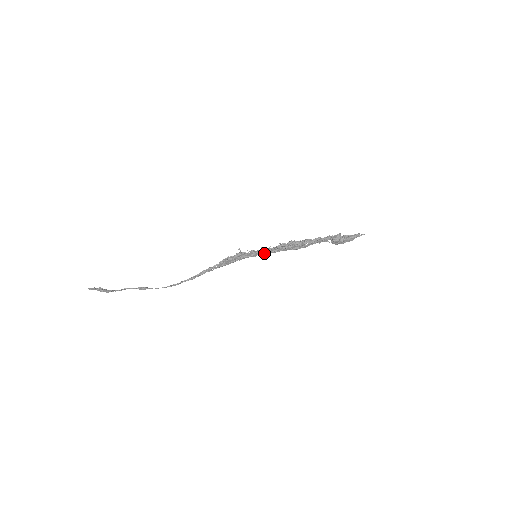
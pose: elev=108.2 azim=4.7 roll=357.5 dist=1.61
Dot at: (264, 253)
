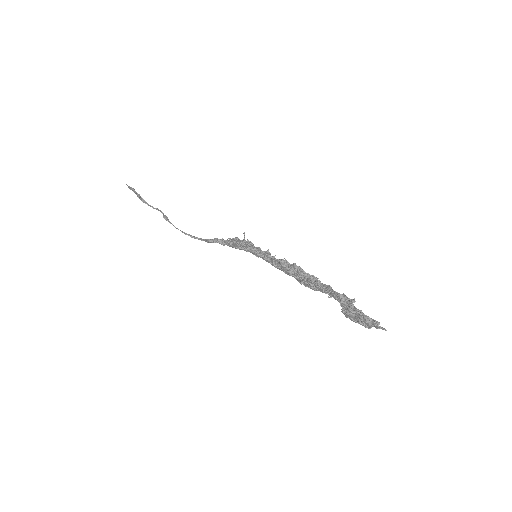
Dot at: (266, 259)
